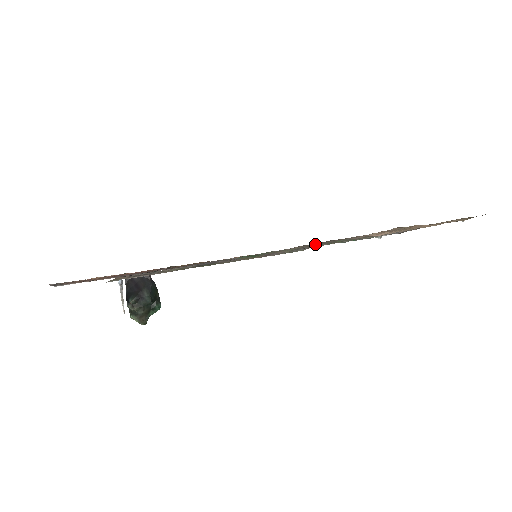
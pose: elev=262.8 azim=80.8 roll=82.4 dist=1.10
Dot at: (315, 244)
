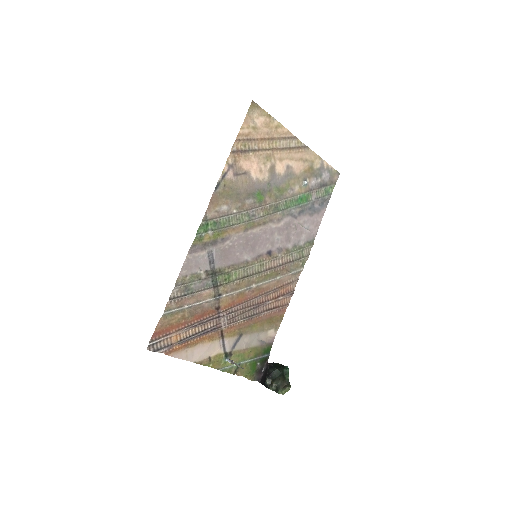
Dot at: (235, 200)
